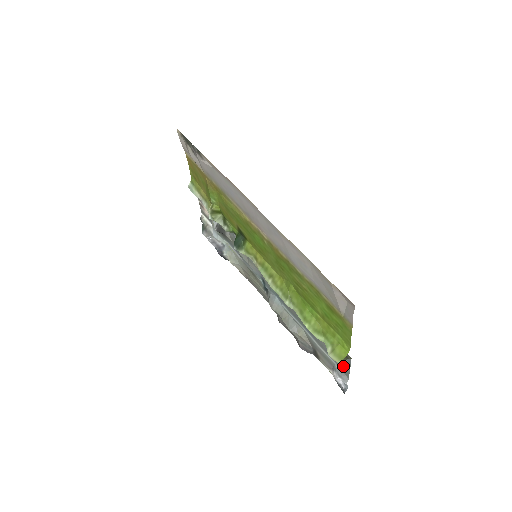
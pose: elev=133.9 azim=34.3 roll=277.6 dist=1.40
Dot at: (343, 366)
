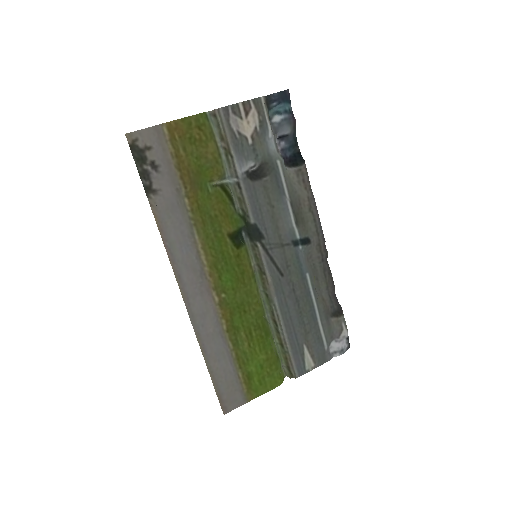
Dot at: (318, 359)
